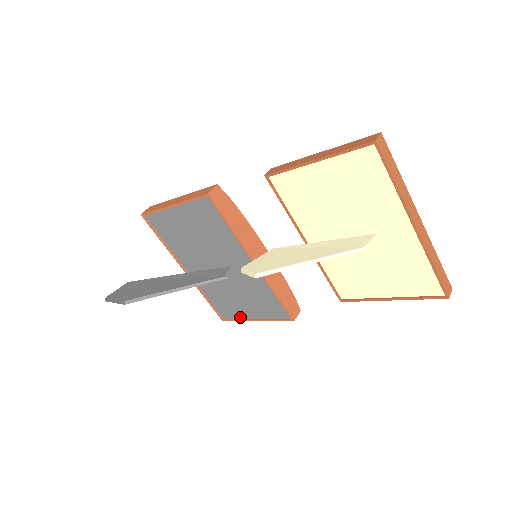
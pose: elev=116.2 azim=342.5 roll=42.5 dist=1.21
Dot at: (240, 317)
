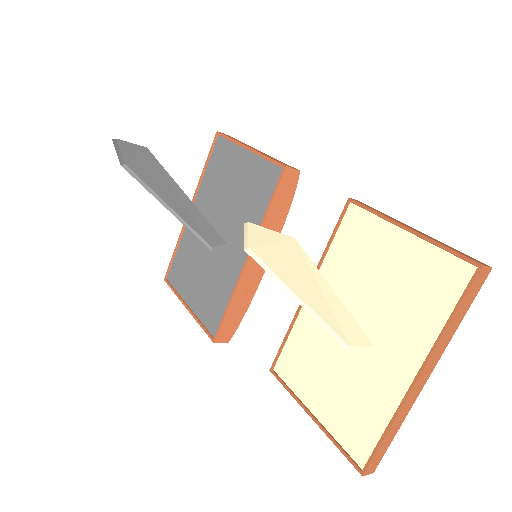
Dot at: (180, 292)
